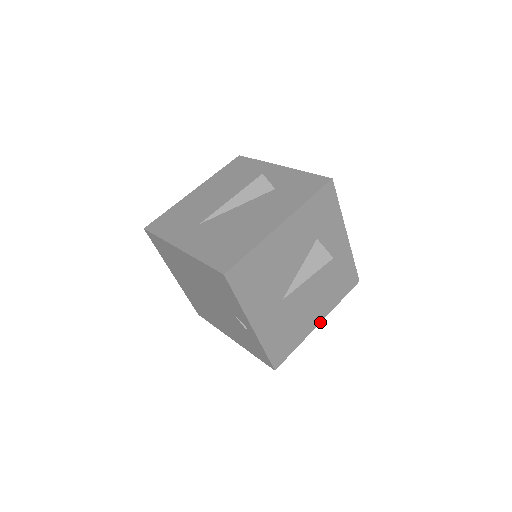
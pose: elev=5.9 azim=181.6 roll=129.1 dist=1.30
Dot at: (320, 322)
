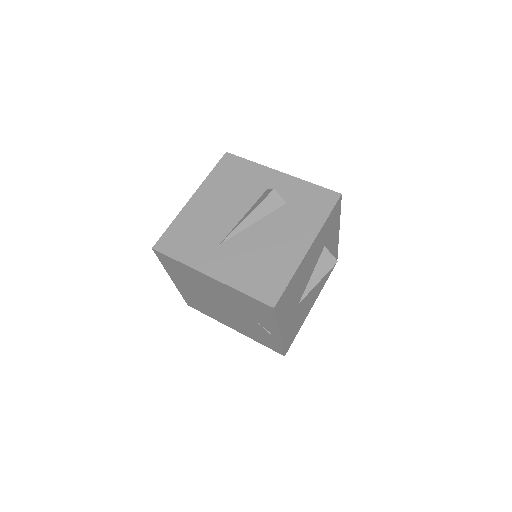
Dot at: occluded
